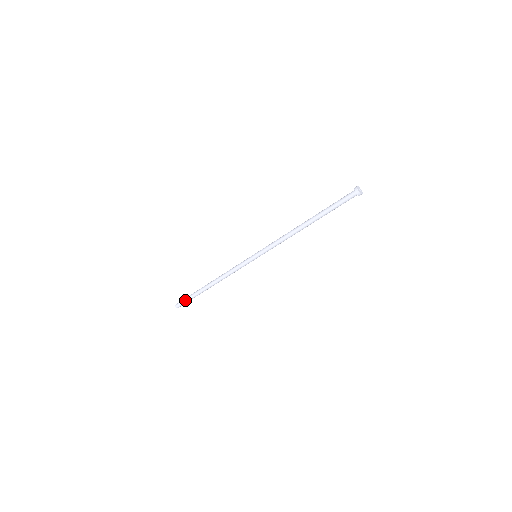
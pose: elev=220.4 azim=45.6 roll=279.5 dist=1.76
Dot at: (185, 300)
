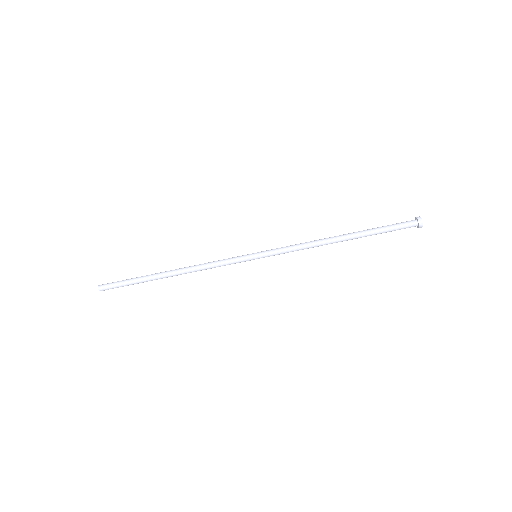
Dot at: (119, 284)
